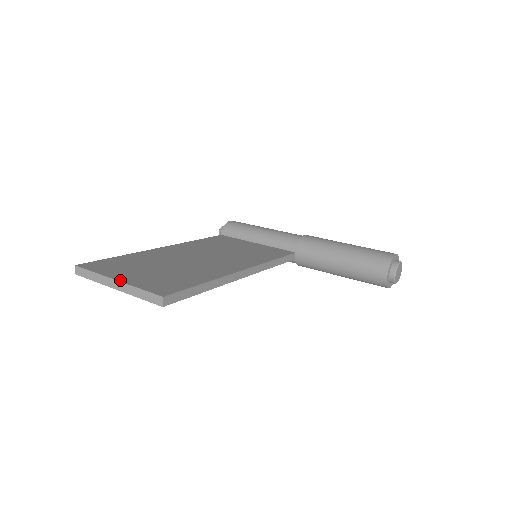
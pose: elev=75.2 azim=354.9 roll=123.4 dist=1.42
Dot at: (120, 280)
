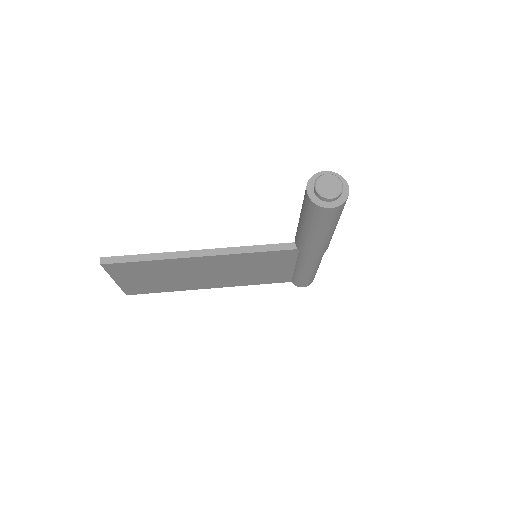
Dot at: occluded
